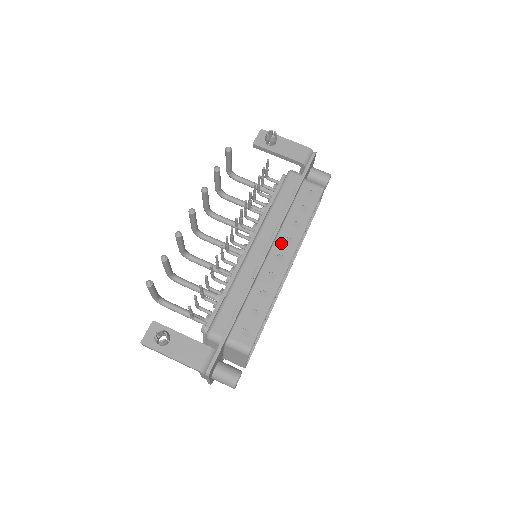
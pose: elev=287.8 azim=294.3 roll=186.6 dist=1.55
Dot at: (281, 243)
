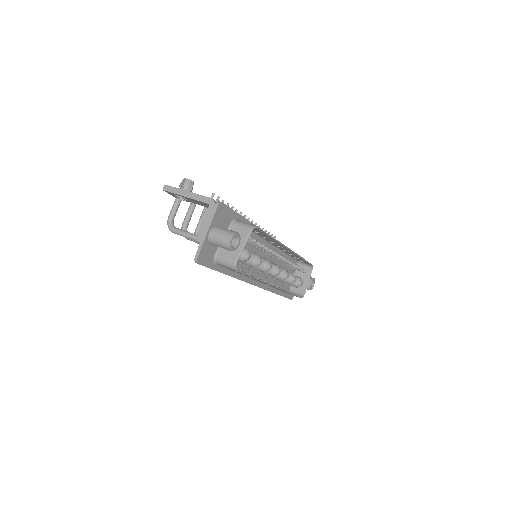
Dot at: occluded
